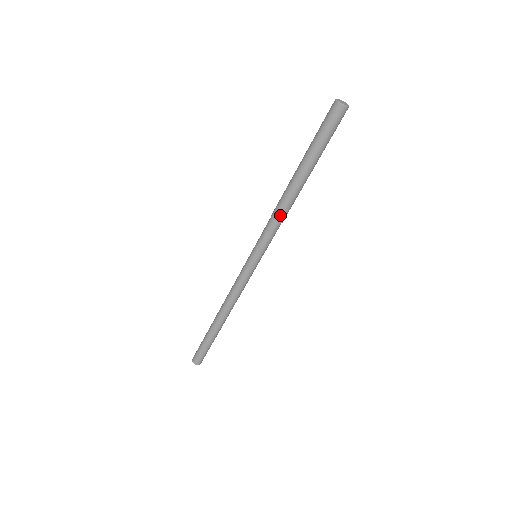
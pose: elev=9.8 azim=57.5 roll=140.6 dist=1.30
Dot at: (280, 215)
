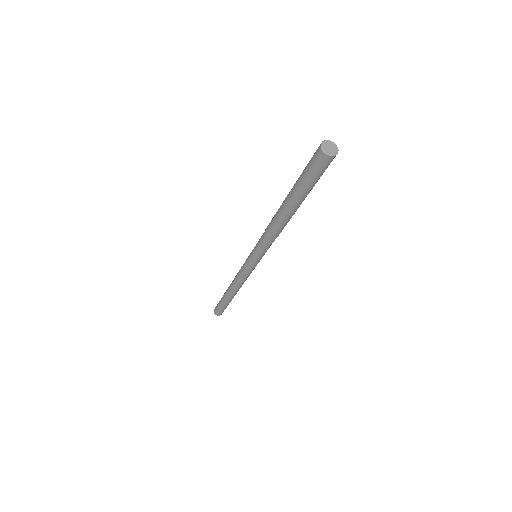
Dot at: (272, 234)
